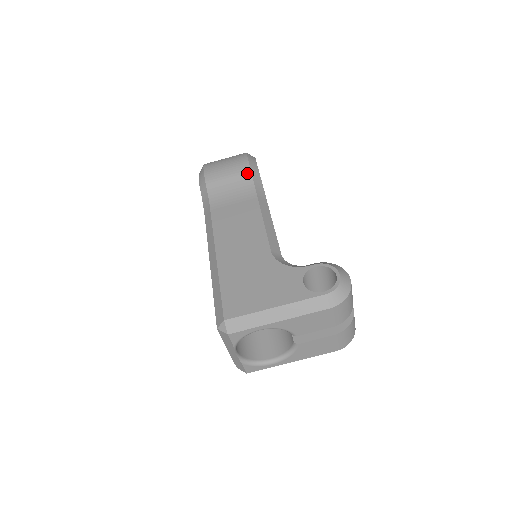
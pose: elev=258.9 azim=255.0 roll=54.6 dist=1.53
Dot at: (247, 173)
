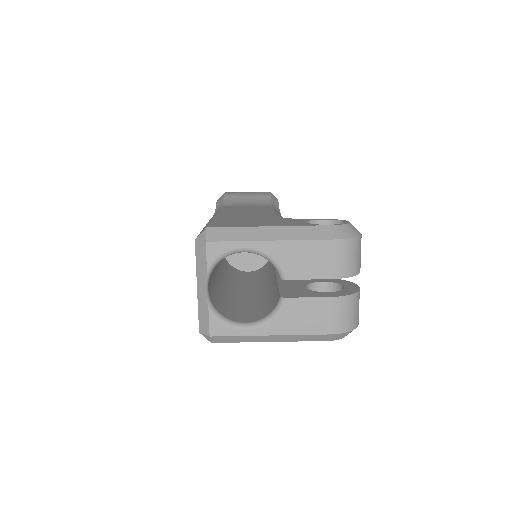
Dot at: (267, 196)
